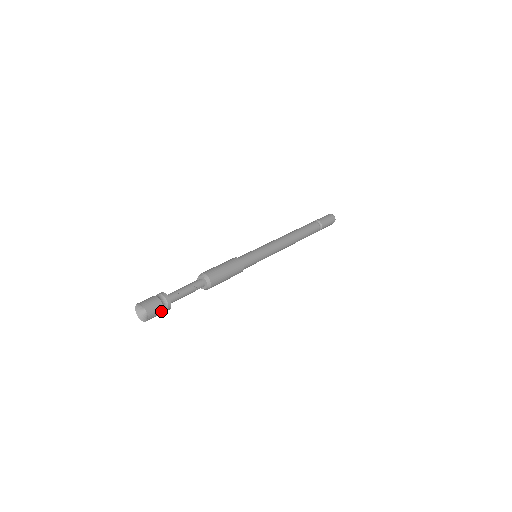
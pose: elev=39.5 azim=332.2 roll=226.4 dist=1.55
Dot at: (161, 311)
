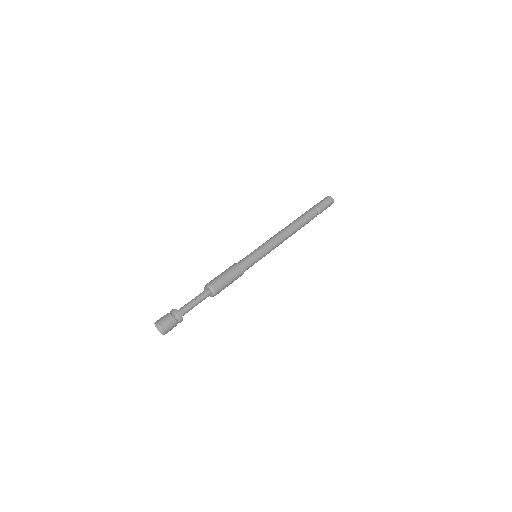
Dot at: (175, 326)
